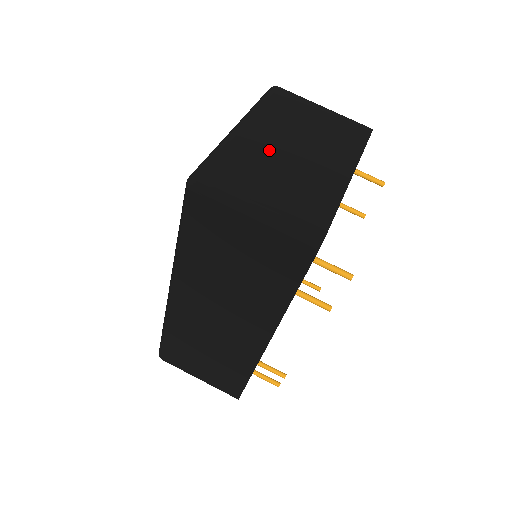
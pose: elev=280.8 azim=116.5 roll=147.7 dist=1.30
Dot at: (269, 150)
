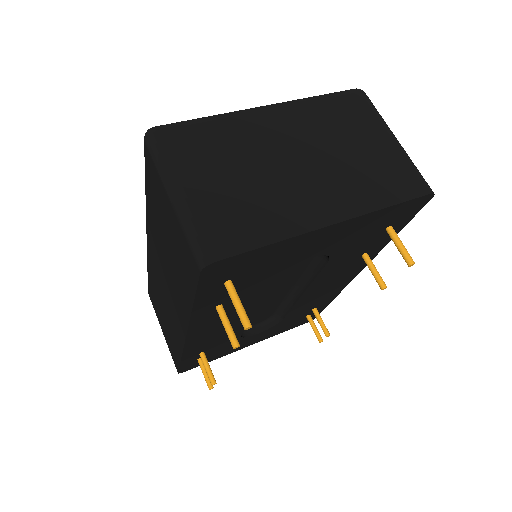
Dot at: (264, 146)
